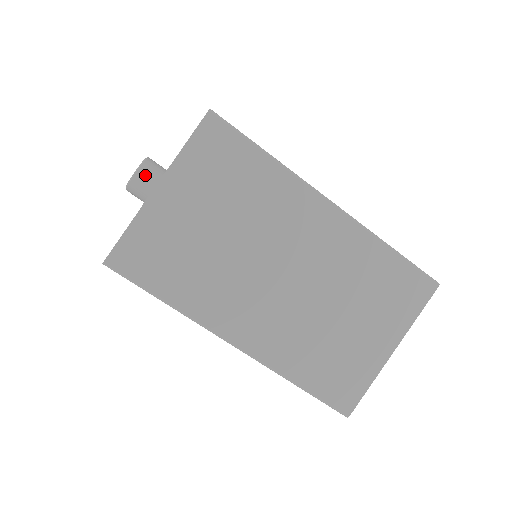
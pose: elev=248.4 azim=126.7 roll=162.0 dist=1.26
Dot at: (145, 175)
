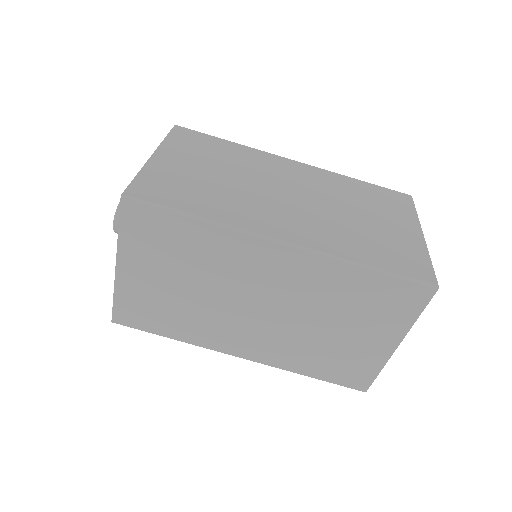
Dot at: occluded
